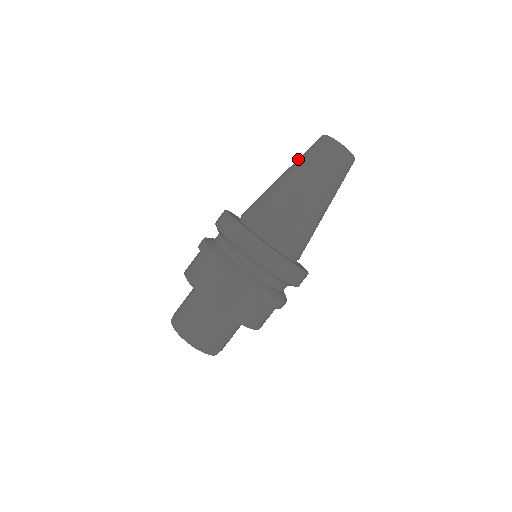
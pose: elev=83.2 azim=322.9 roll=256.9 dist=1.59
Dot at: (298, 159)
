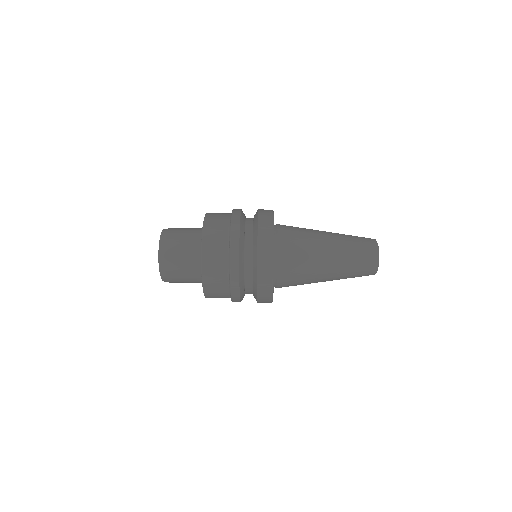
Dot at: occluded
